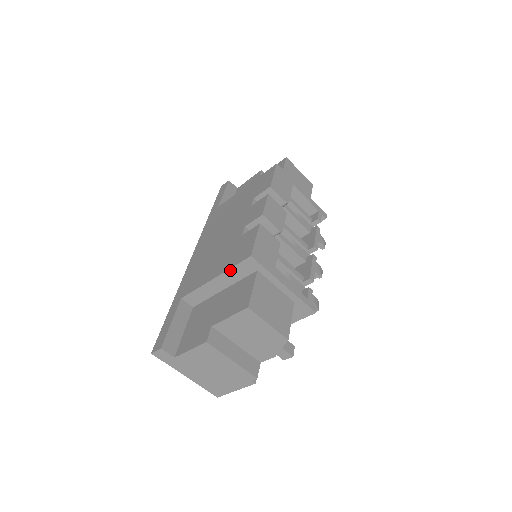
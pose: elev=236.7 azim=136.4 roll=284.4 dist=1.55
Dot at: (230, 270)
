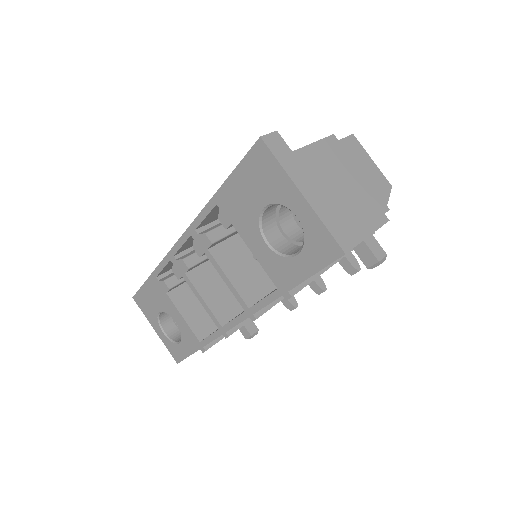
Dot at: occluded
